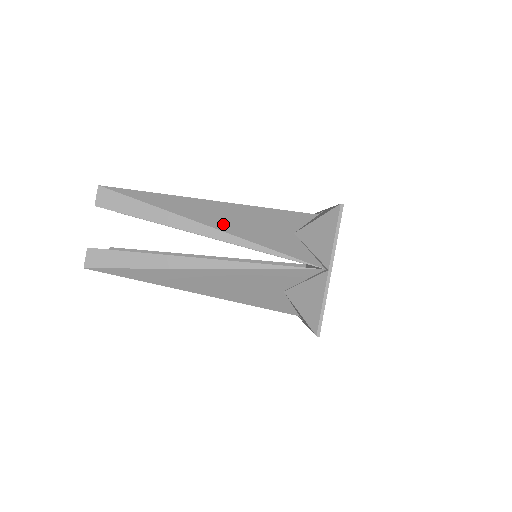
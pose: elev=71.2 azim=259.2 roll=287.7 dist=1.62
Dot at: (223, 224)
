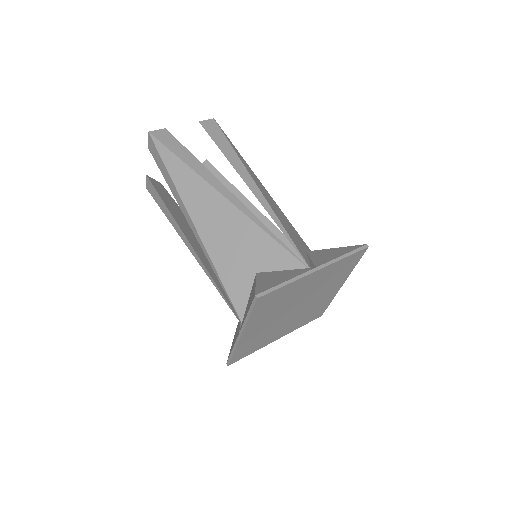
Dot at: (264, 194)
